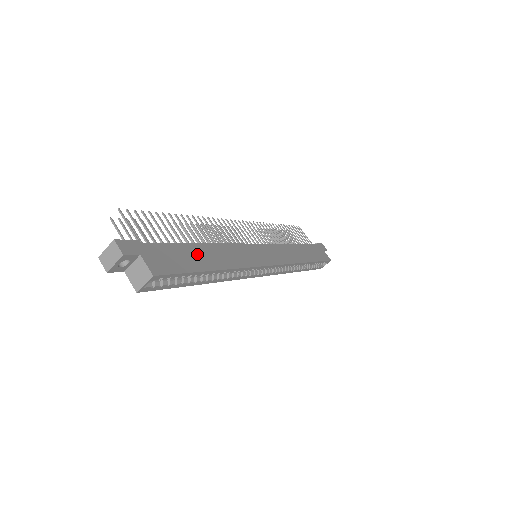
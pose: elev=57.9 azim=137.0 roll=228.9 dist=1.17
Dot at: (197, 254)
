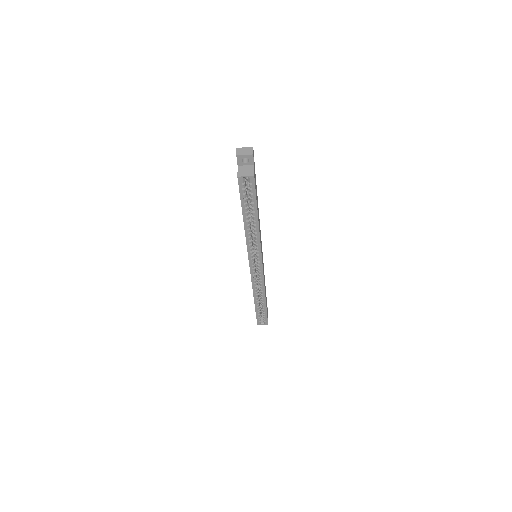
Dot at: occluded
